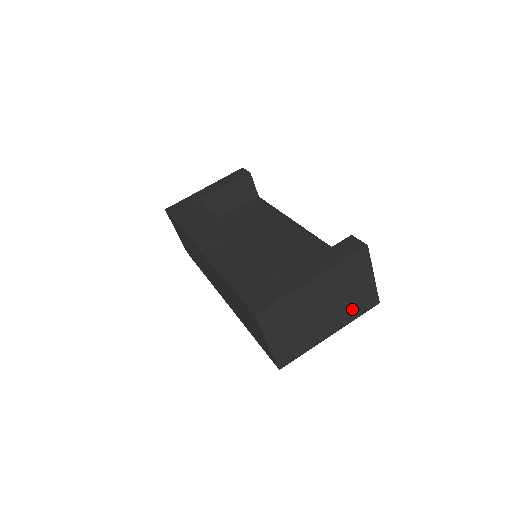
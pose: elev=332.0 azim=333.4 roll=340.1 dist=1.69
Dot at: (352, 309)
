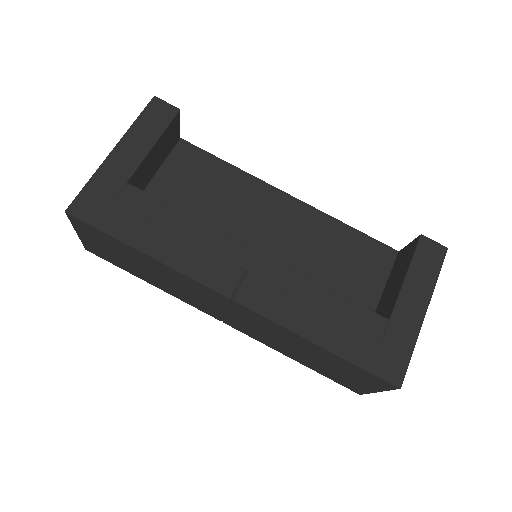
Dot at: occluded
